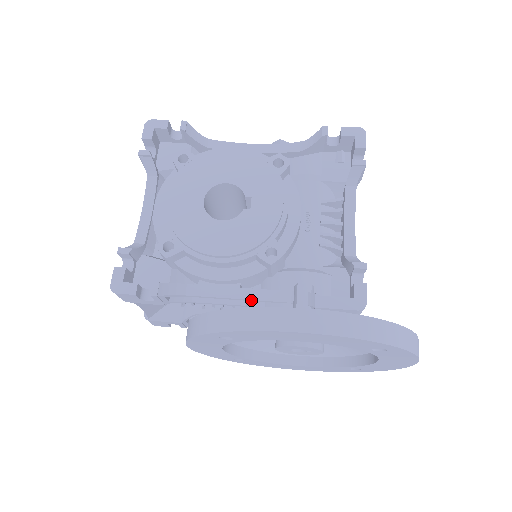
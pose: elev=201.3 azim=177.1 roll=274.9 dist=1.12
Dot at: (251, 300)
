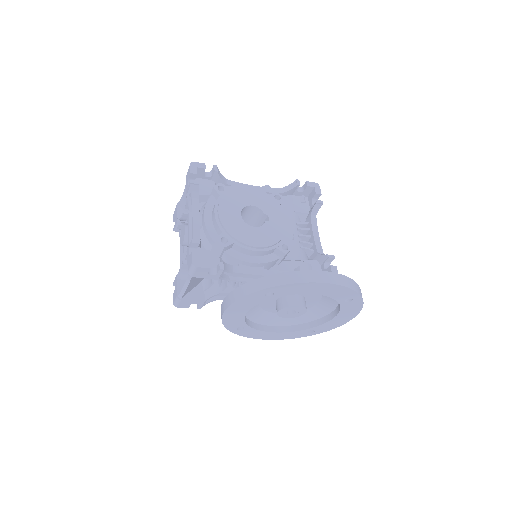
Dot at: occluded
